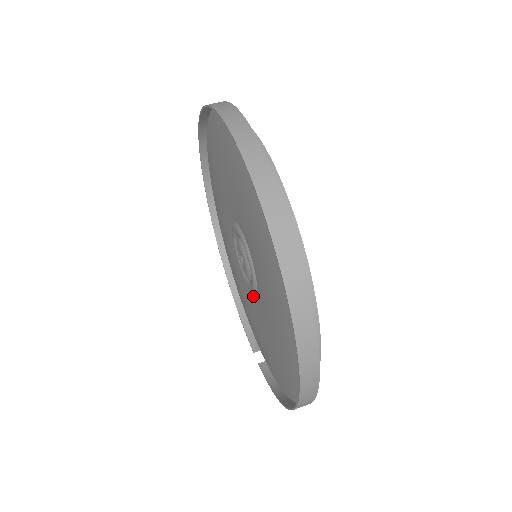
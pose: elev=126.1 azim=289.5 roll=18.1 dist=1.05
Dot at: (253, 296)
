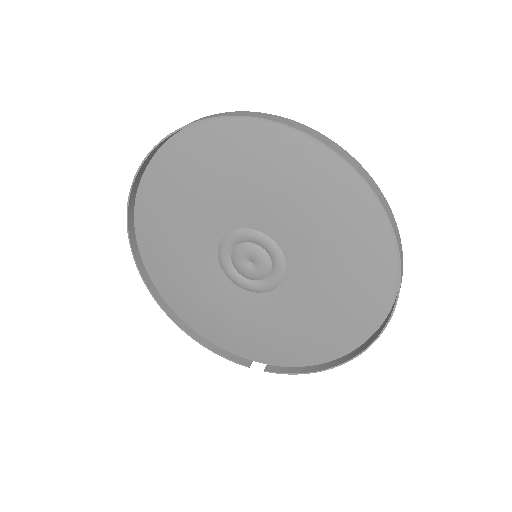
Dot at: (267, 293)
